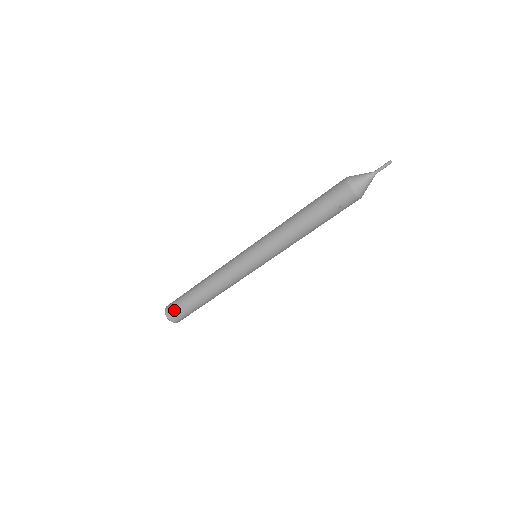
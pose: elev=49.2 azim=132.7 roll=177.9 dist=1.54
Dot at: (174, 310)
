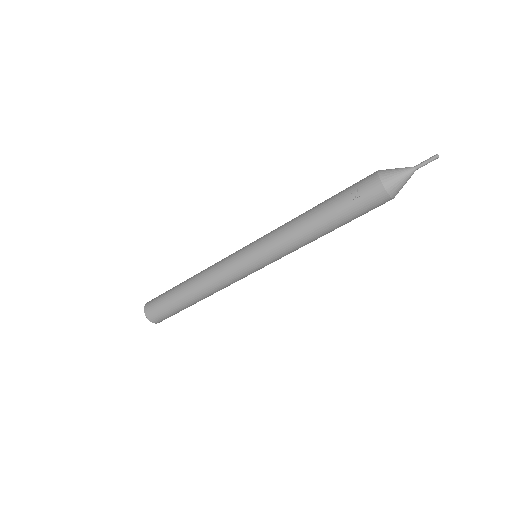
Dot at: (155, 299)
